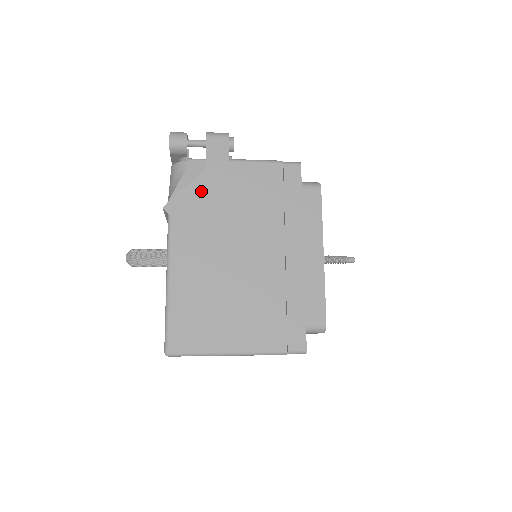
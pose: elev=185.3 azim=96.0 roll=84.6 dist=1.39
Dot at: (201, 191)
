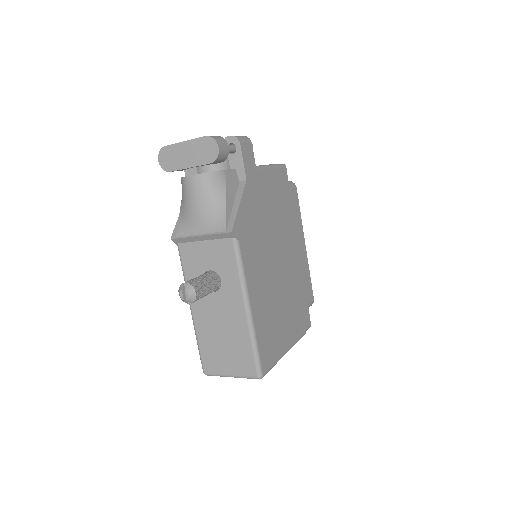
Dot at: (249, 206)
